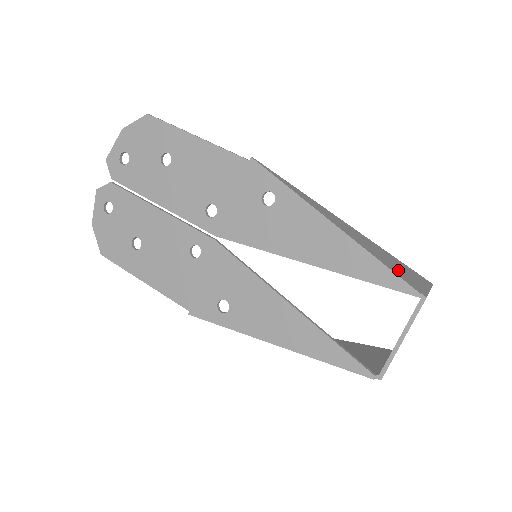
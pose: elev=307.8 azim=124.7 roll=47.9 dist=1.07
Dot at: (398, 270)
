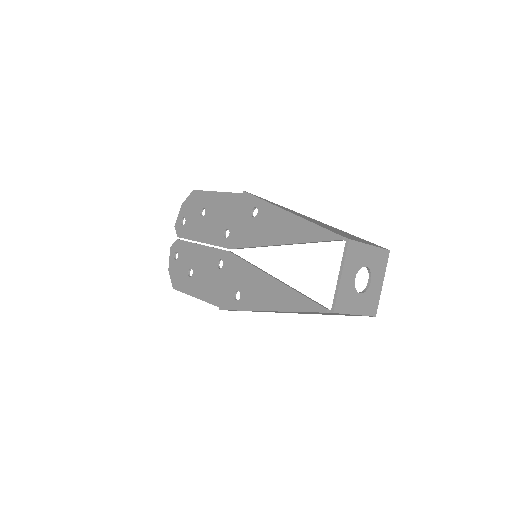
Dot at: (338, 232)
